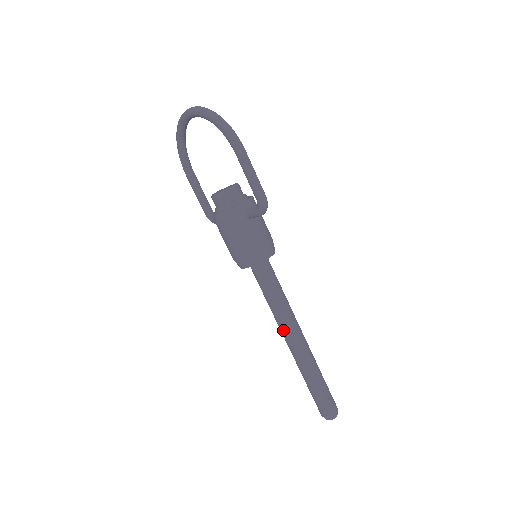
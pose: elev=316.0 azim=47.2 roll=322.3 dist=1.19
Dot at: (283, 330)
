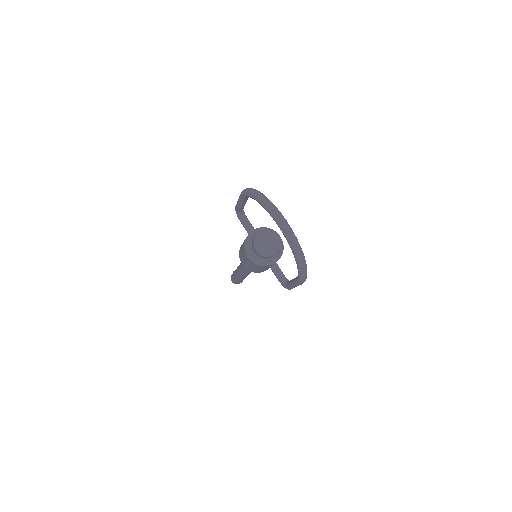
Dot at: (241, 272)
